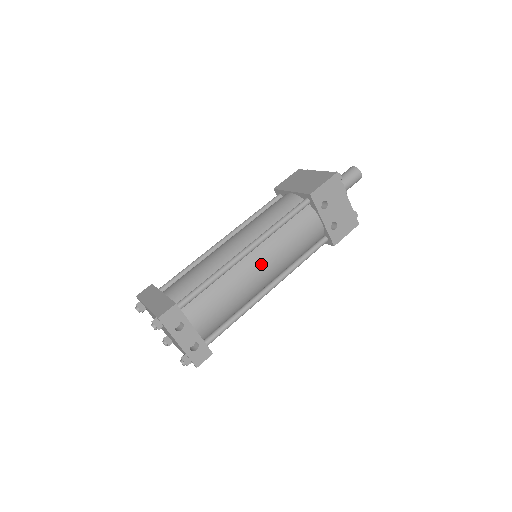
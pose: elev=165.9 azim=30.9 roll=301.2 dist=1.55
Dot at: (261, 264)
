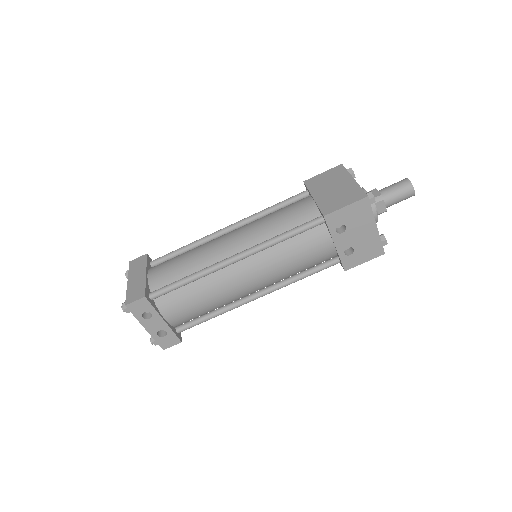
Dot at: (248, 275)
